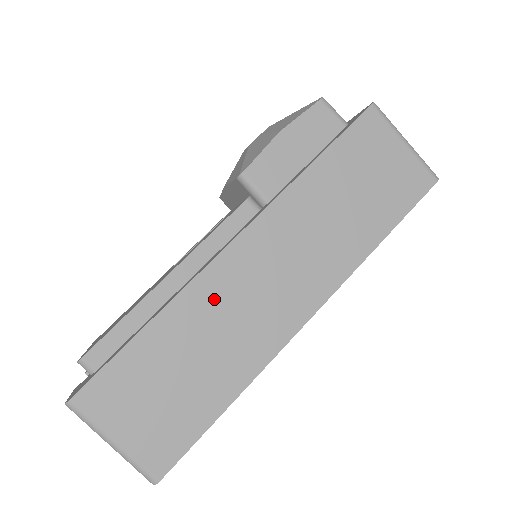
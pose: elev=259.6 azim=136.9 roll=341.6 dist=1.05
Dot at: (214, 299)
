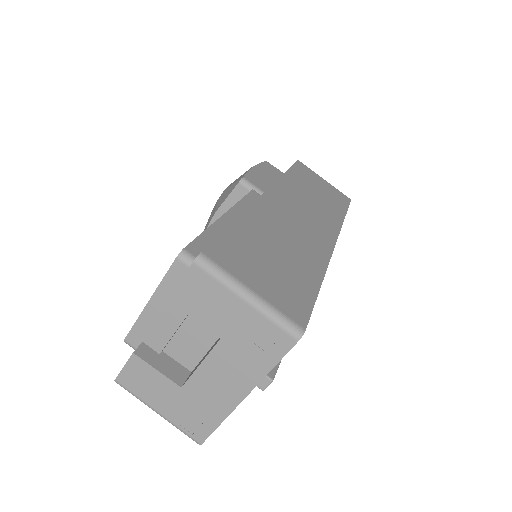
Dot at: (272, 218)
